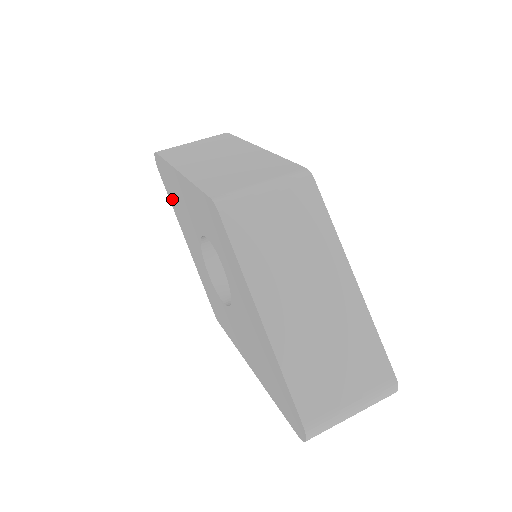
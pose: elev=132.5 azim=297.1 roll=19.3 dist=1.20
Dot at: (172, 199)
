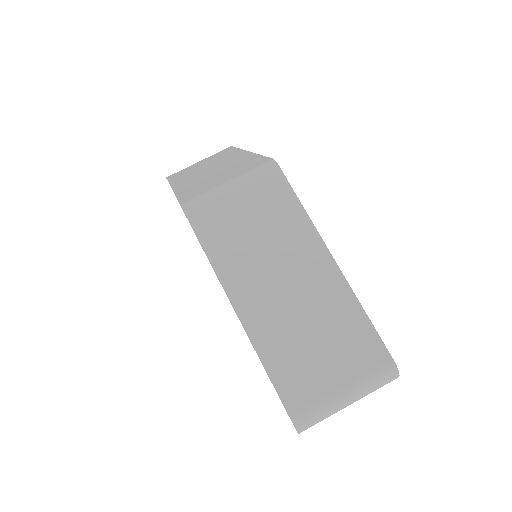
Dot at: occluded
